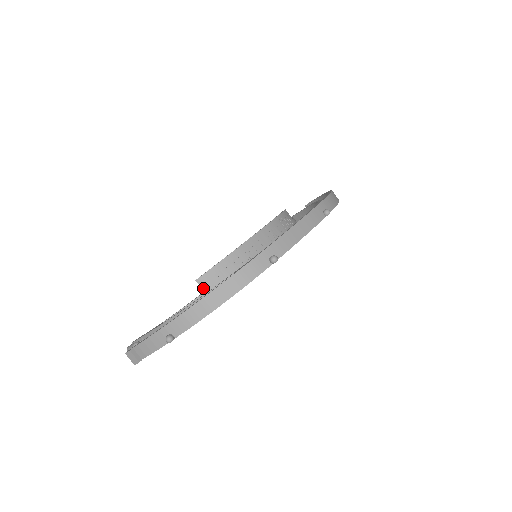
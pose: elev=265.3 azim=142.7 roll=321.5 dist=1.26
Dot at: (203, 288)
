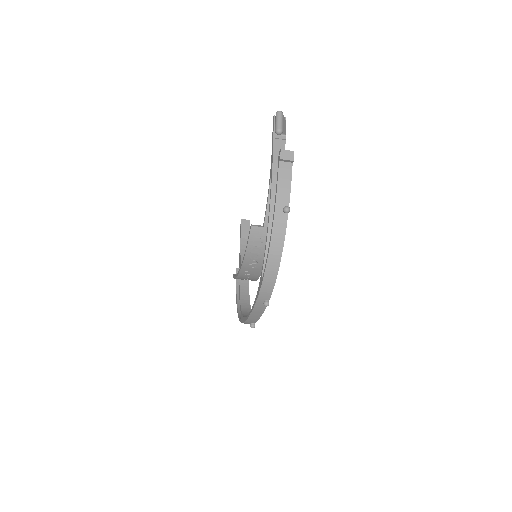
Dot at: occluded
